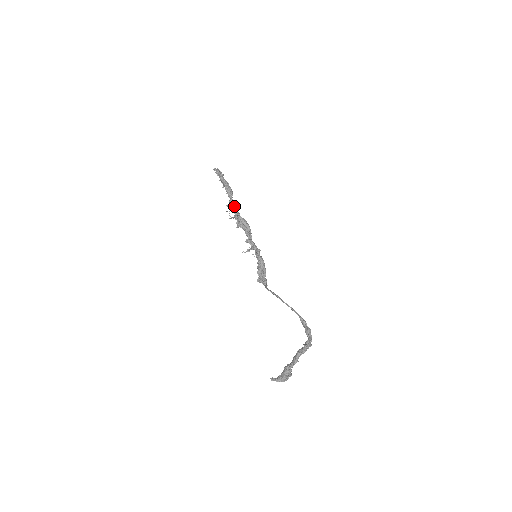
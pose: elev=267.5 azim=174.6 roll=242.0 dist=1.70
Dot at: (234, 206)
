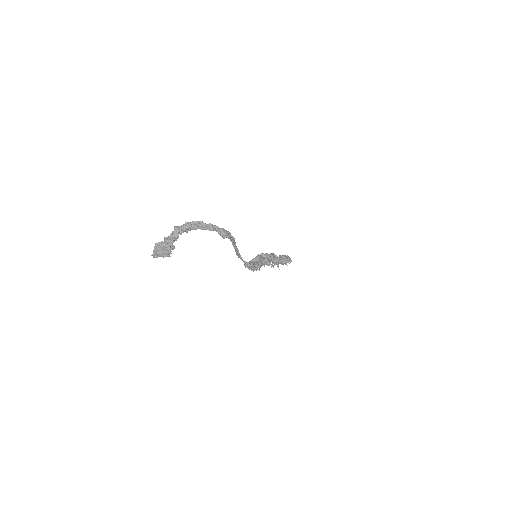
Dot at: occluded
